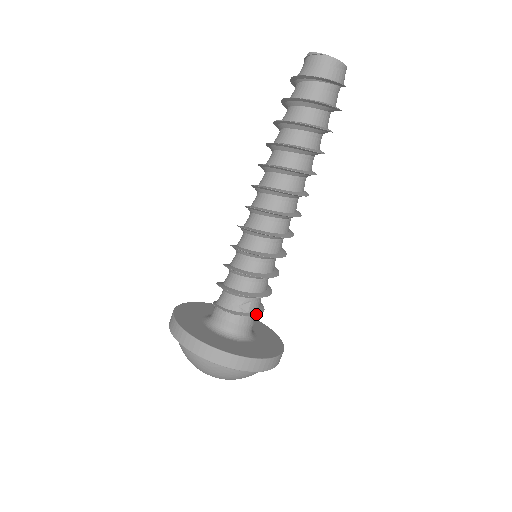
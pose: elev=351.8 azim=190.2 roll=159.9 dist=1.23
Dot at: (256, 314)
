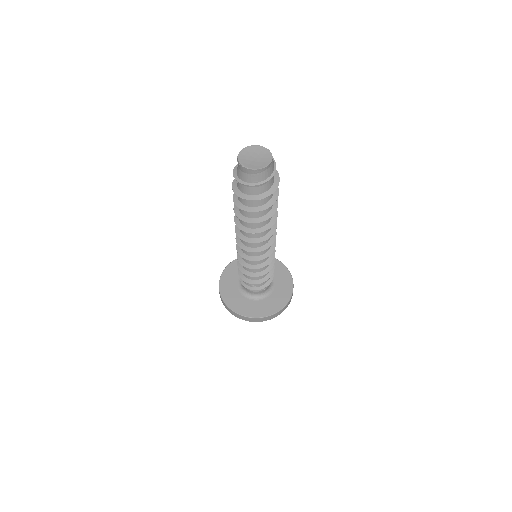
Dot at: (263, 287)
